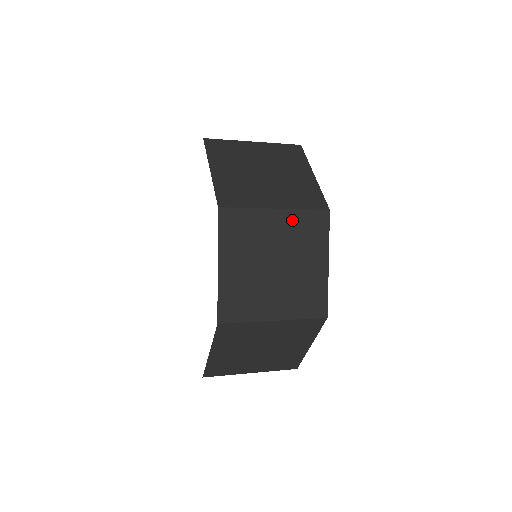
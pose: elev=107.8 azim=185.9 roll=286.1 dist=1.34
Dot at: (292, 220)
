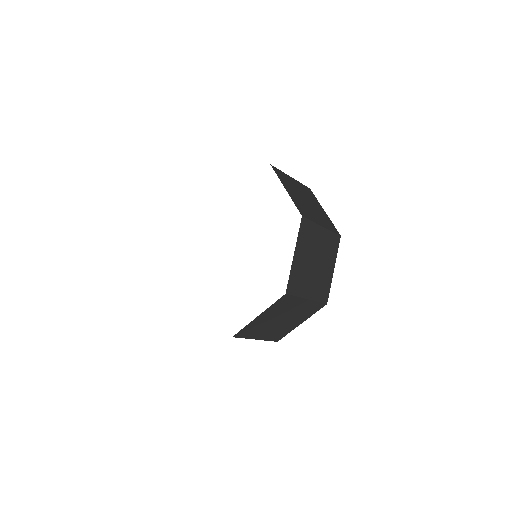
Dot at: (327, 236)
